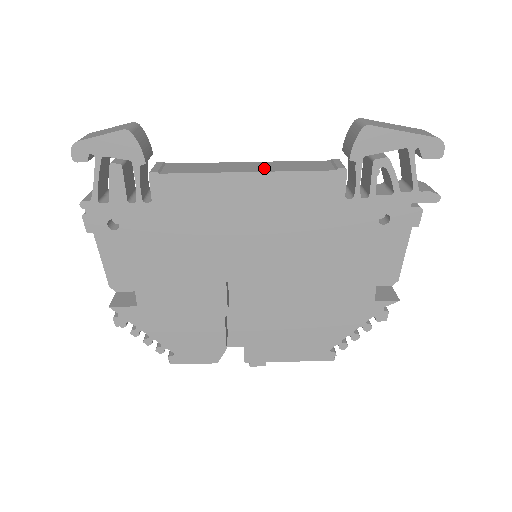
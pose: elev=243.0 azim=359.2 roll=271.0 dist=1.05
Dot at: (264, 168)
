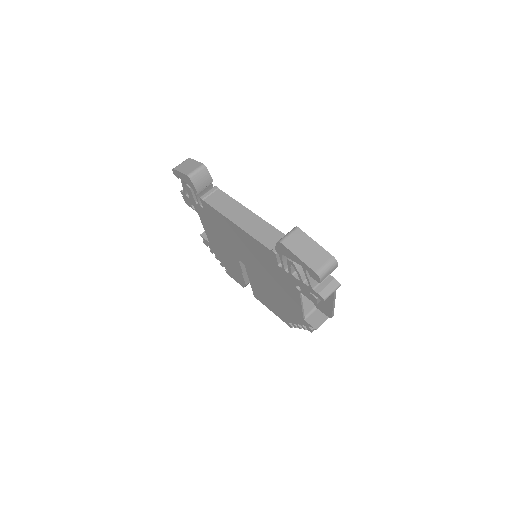
Dot at: (246, 224)
